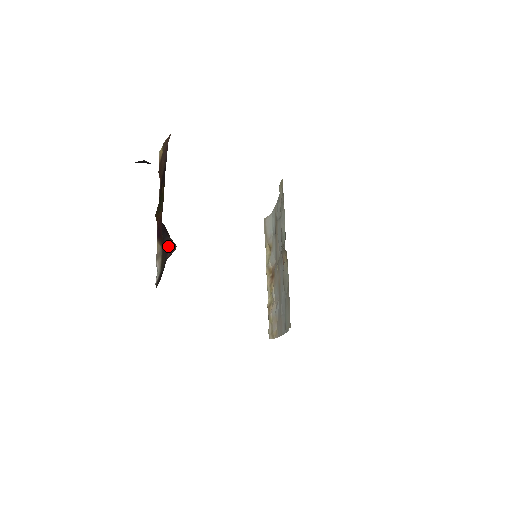
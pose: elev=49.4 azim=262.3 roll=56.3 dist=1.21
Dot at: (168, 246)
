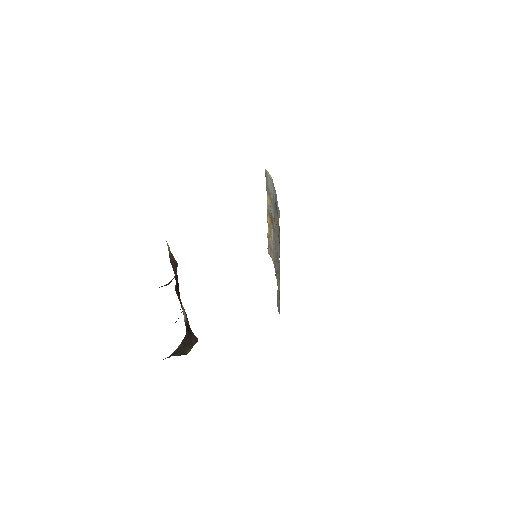
Dot at: (191, 331)
